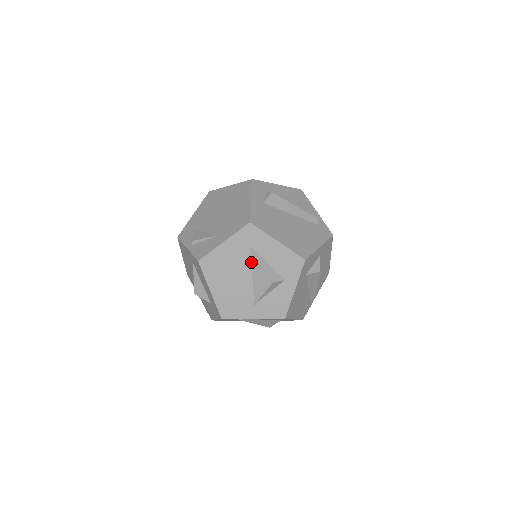
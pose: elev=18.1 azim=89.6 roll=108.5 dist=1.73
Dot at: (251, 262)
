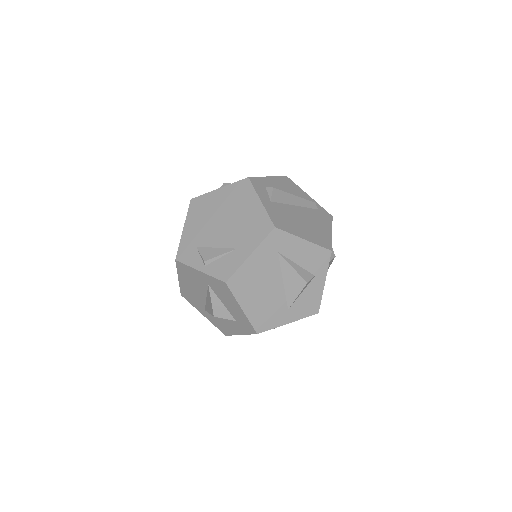
Dot at: (280, 268)
